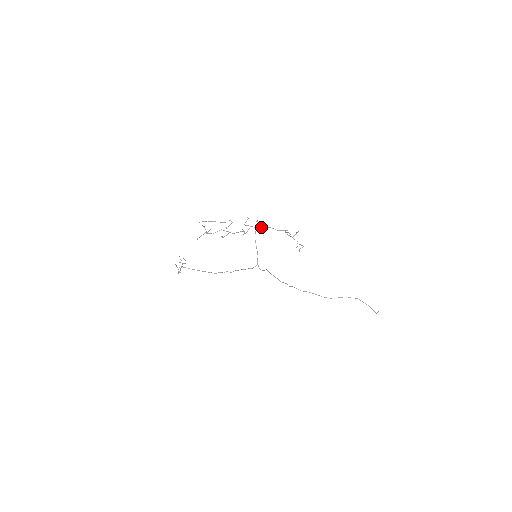
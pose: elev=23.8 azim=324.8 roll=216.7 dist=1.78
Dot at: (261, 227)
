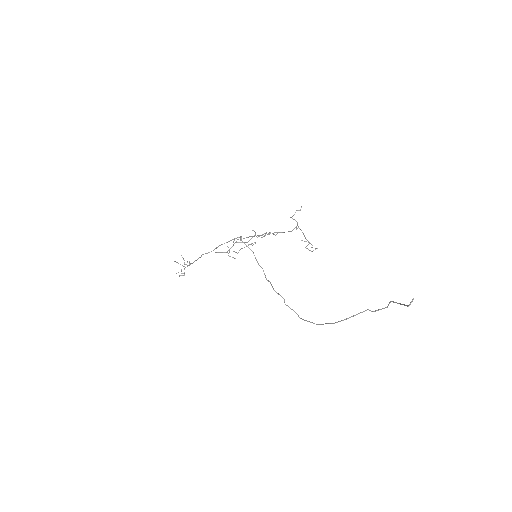
Dot at: (275, 232)
